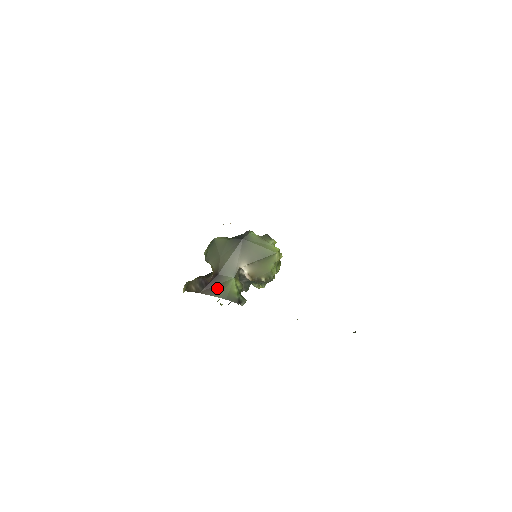
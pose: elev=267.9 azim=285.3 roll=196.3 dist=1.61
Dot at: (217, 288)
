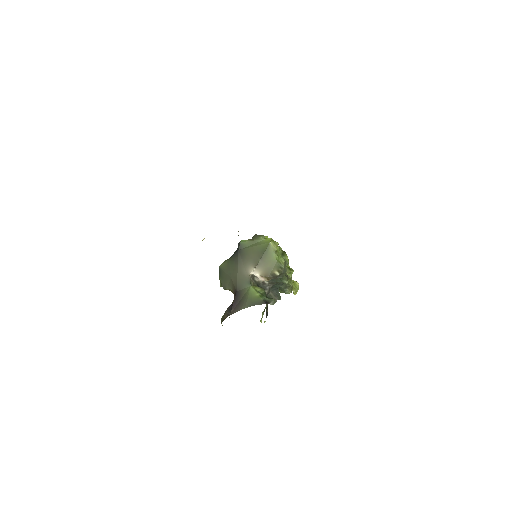
Dot at: (241, 302)
